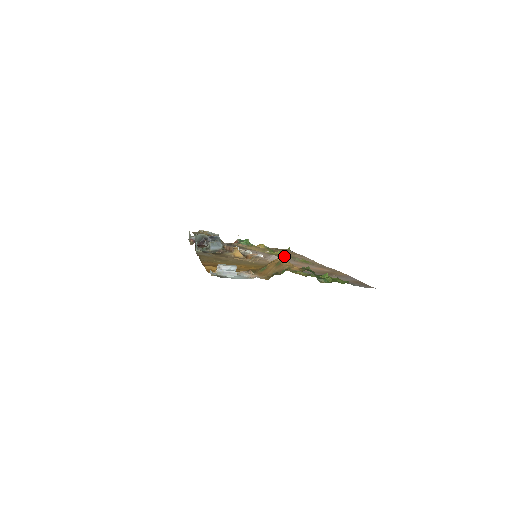
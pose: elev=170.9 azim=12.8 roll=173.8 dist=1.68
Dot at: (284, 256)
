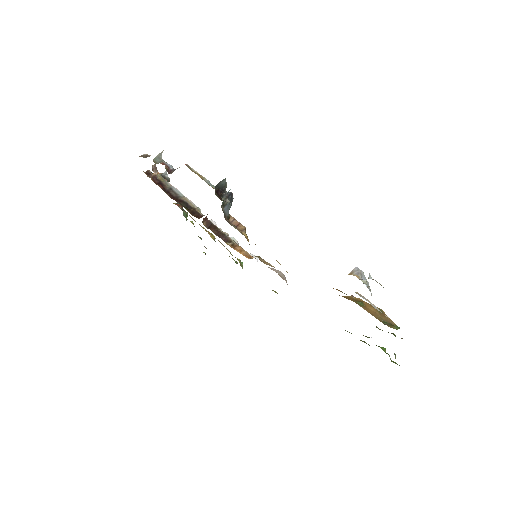
Dot at: occluded
